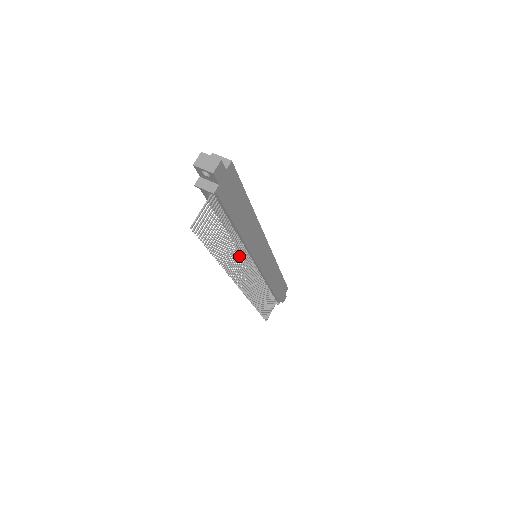
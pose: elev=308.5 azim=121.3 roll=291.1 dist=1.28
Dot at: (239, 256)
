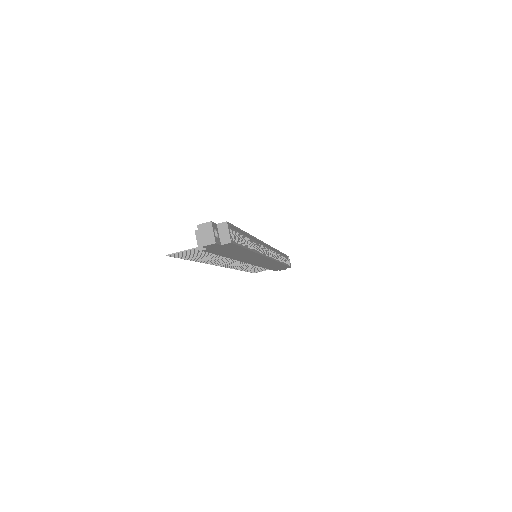
Dot at: (228, 259)
